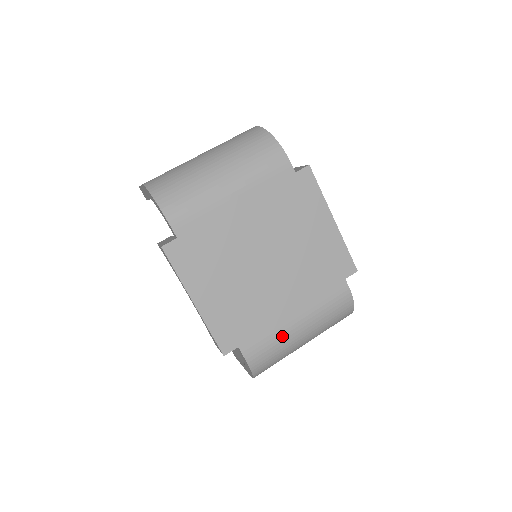
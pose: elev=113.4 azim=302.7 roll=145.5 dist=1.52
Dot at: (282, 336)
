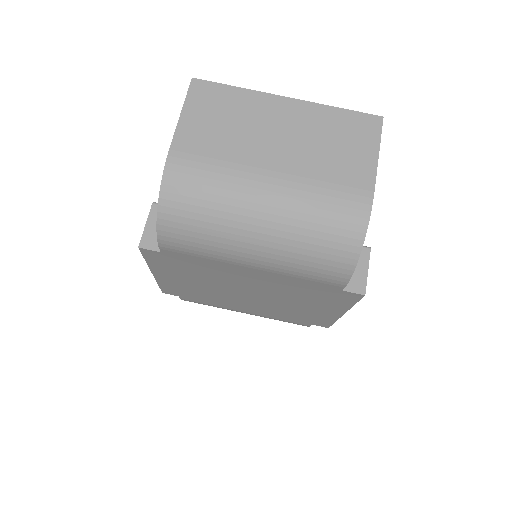
Dot at: (224, 308)
